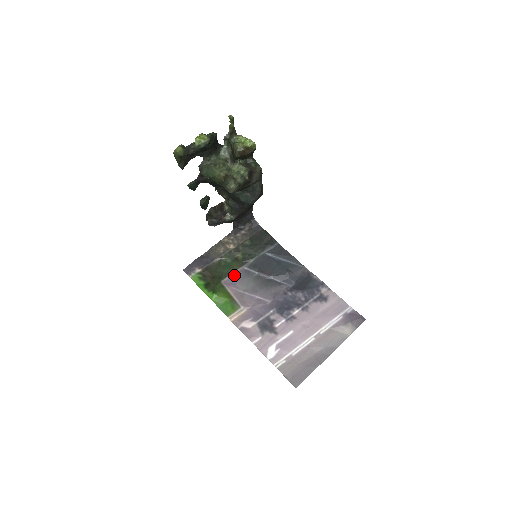
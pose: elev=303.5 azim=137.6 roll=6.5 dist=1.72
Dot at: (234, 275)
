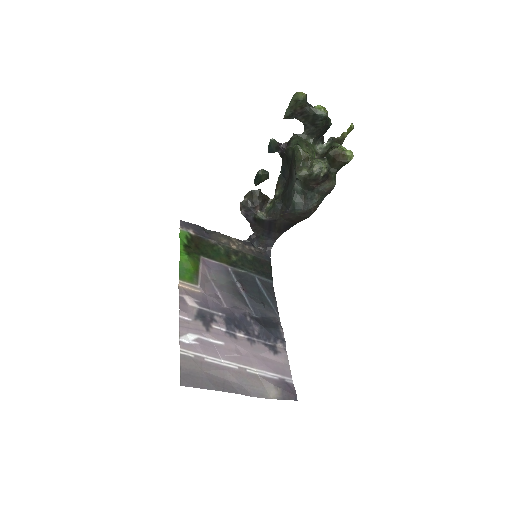
Dot at: (216, 263)
